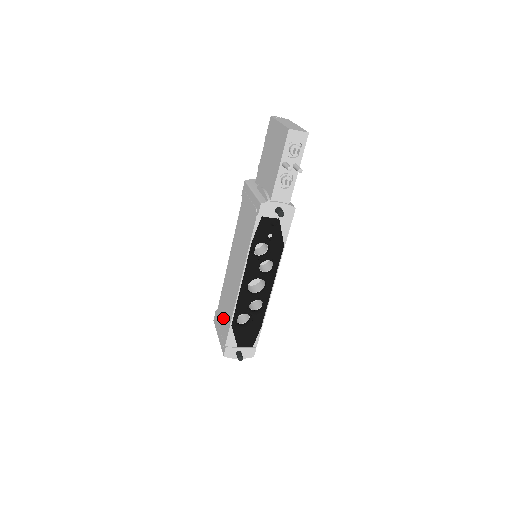
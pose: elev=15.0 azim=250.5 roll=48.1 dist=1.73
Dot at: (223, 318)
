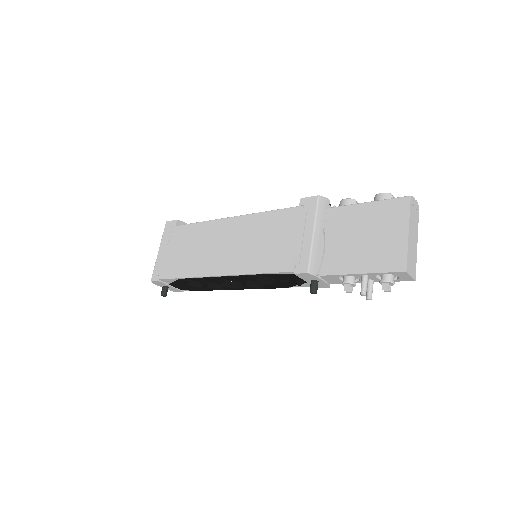
Dot at: (178, 252)
